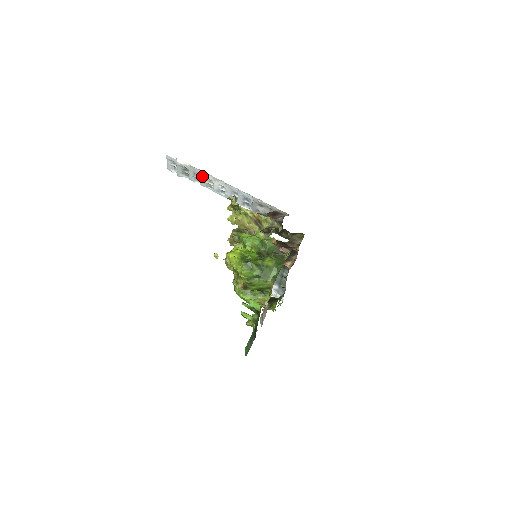
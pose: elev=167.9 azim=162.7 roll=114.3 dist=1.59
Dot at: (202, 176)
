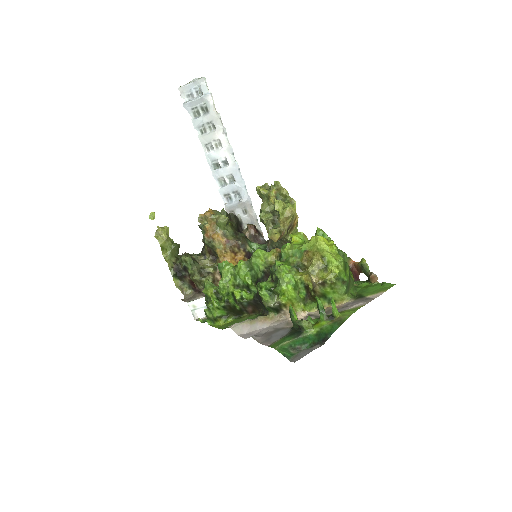
Dot at: (217, 133)
